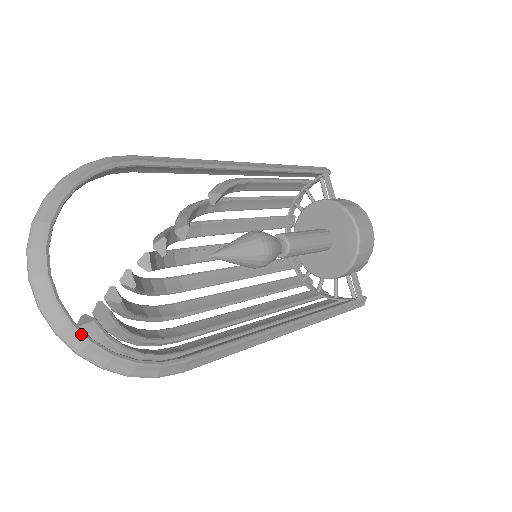
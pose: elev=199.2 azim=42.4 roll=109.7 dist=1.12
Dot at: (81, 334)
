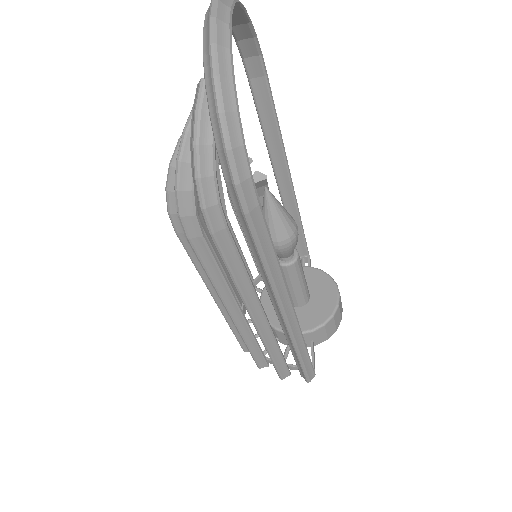
Dot at: (232, 65)
